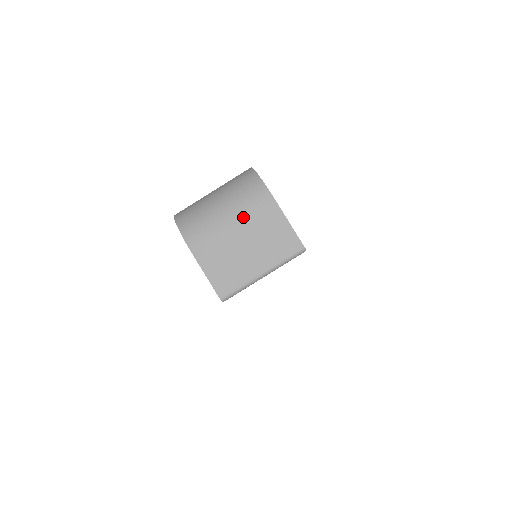
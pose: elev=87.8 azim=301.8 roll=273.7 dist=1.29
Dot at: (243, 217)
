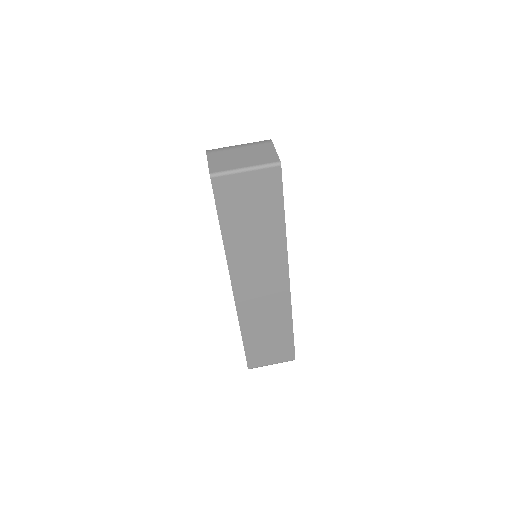
Dot at: (248, 146)
